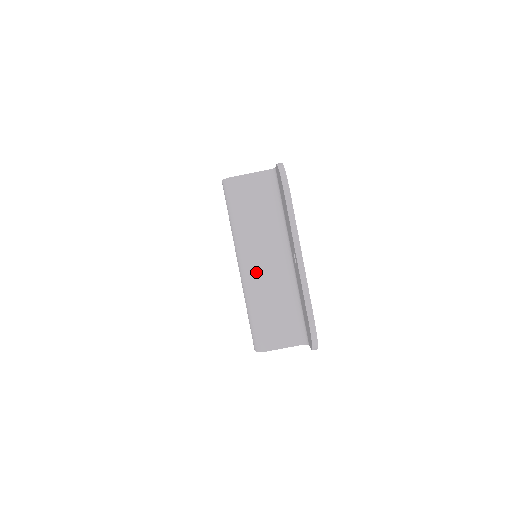
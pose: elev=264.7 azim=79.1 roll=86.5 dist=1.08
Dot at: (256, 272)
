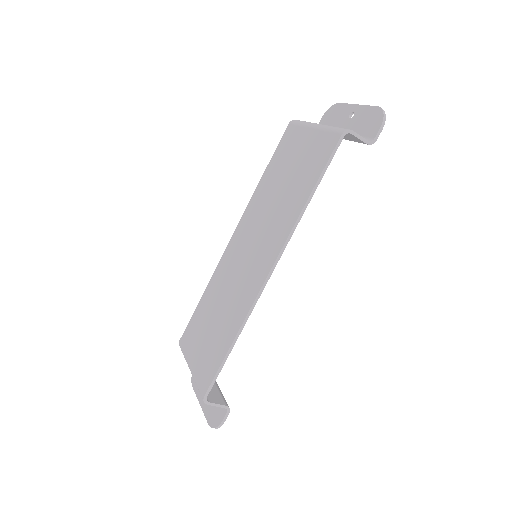
Dot at: occluded
